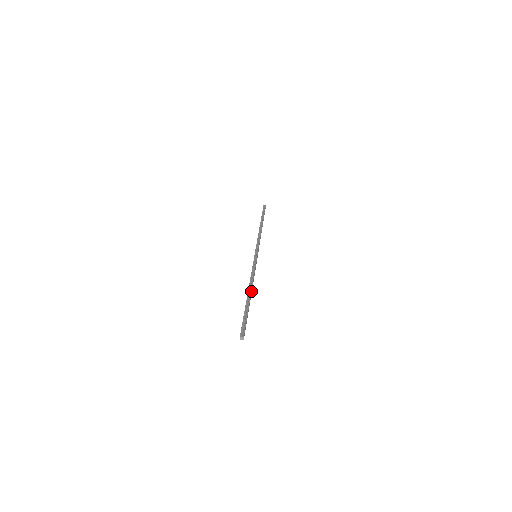
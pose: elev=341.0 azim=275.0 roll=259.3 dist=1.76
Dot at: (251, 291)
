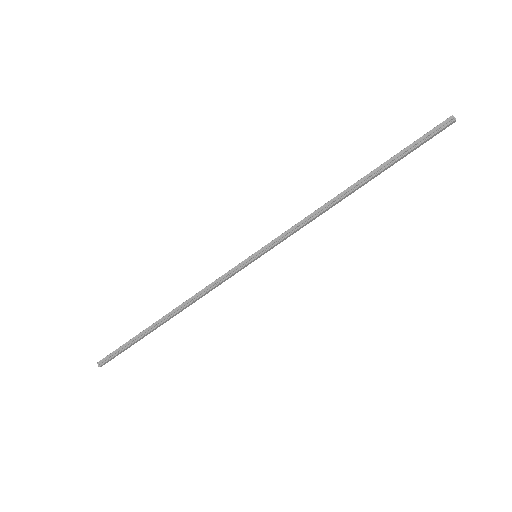
Dot at: (172, 316)
